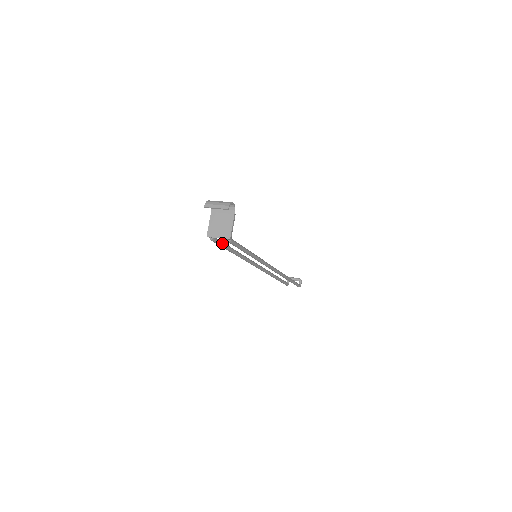
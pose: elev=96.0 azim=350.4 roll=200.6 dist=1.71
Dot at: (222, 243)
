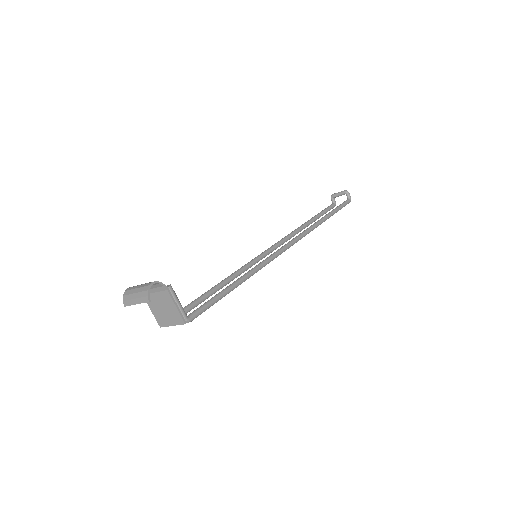
Dot at: (190, 307)
